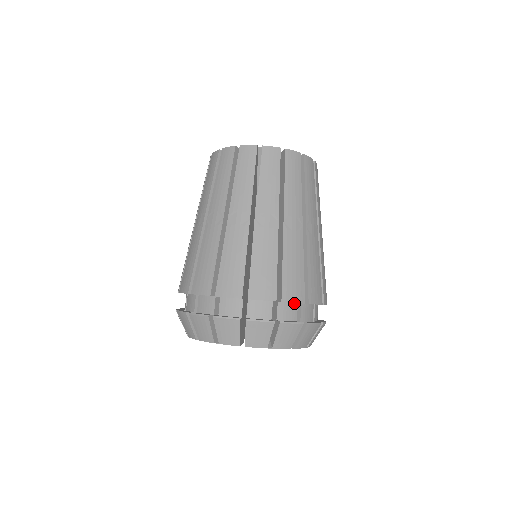
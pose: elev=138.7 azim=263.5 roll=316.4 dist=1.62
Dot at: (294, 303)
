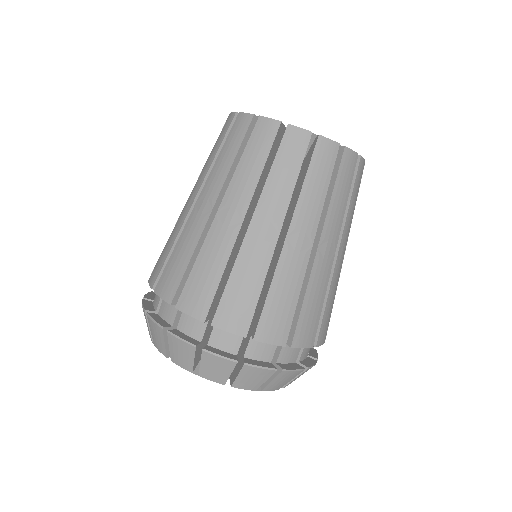
Dot at: occluded
